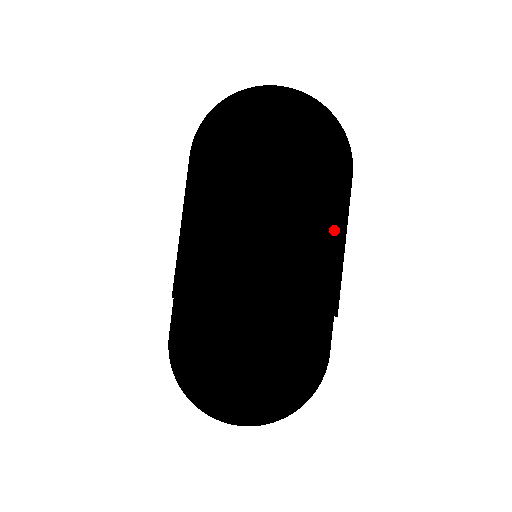
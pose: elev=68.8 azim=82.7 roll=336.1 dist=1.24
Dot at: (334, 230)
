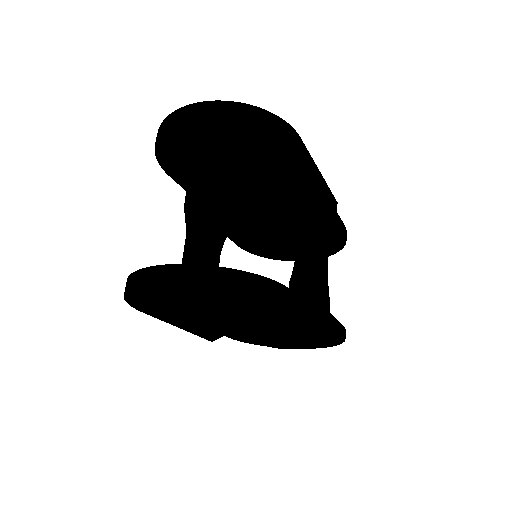
Dot at: (298, 323)
